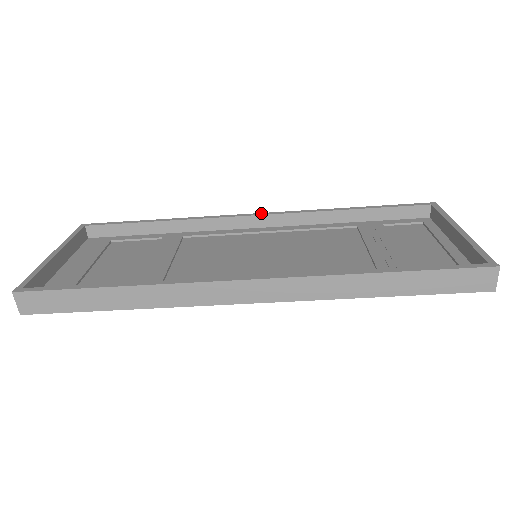
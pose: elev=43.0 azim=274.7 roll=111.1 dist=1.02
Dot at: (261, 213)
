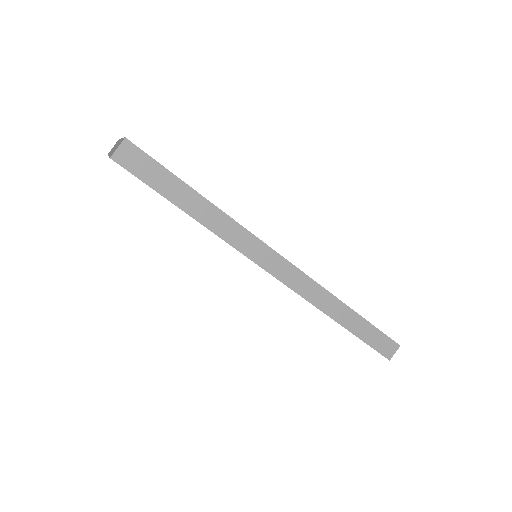
Dot at: occluded
